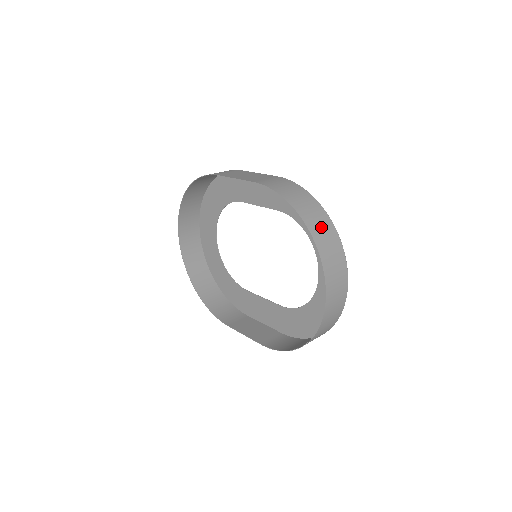
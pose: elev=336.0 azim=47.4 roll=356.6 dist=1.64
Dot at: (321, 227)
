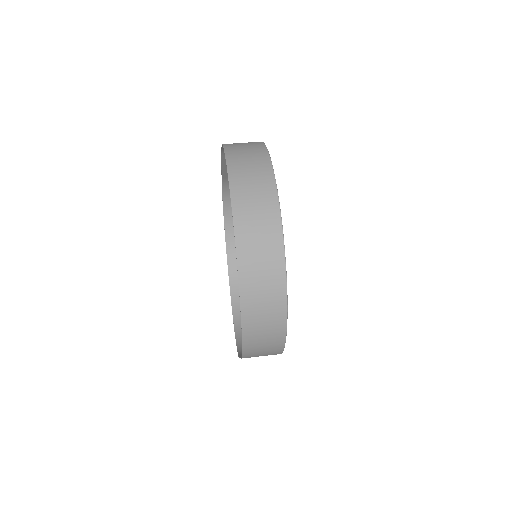
Dot at: (247, 155)
